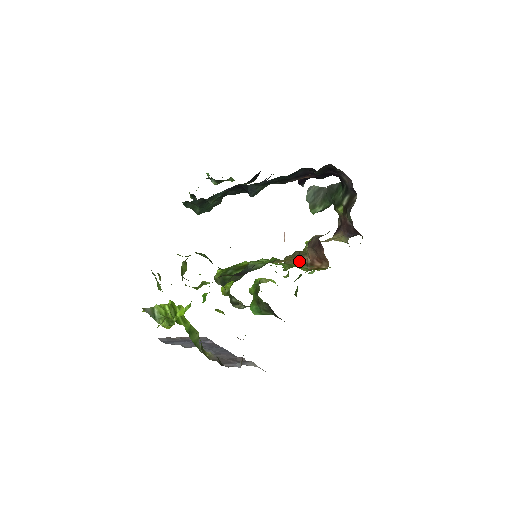
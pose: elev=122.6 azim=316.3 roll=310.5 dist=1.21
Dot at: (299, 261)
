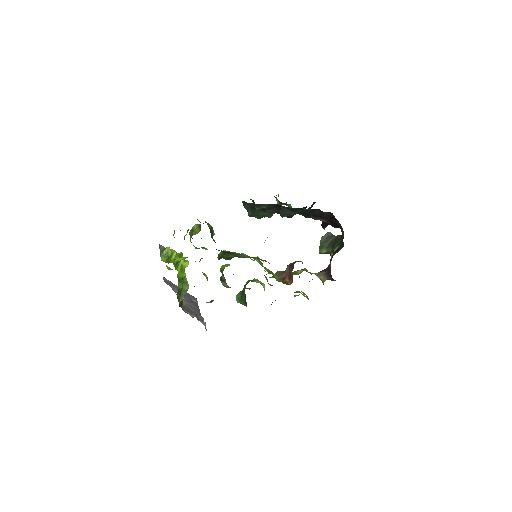
Dot at: (282, 275)
